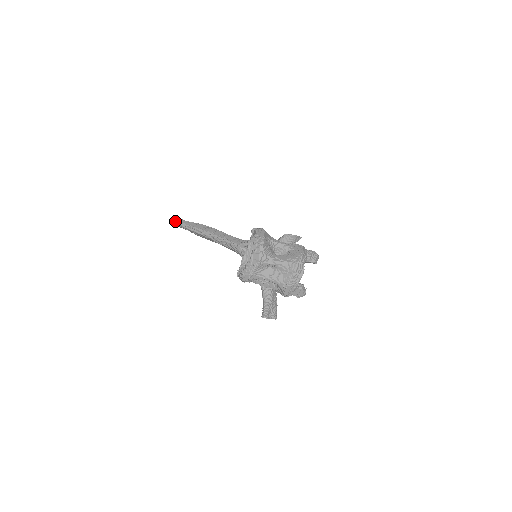
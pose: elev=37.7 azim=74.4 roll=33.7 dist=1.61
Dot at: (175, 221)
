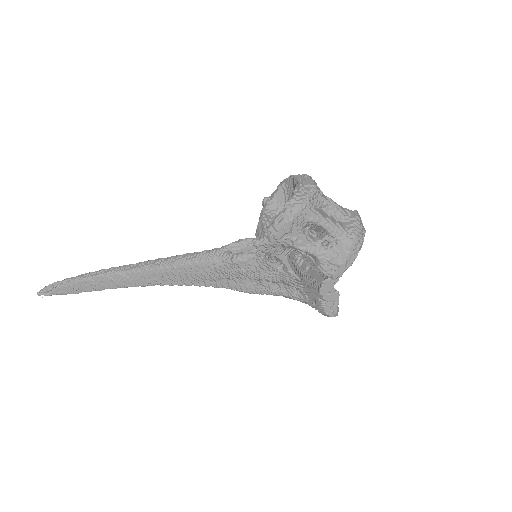
Dot at: occluded
